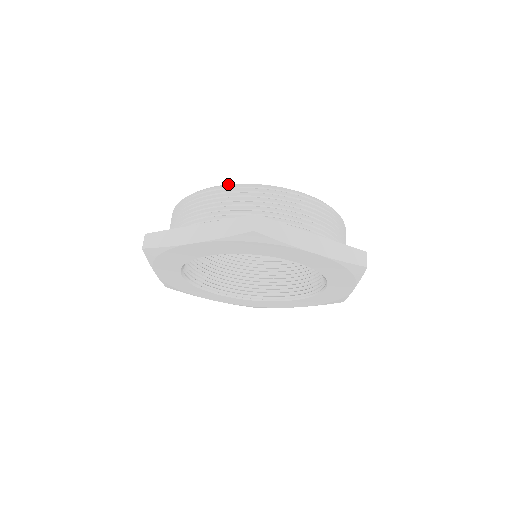
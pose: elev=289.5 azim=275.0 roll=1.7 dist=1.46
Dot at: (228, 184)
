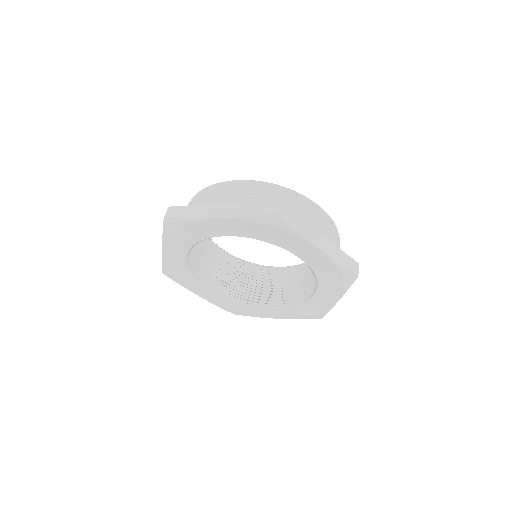
Dot at: (253, 180)
